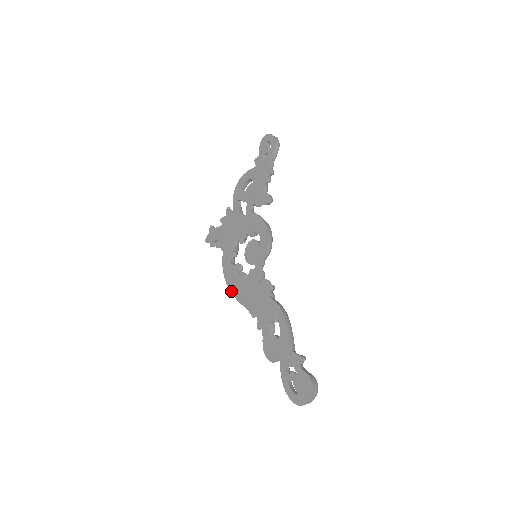
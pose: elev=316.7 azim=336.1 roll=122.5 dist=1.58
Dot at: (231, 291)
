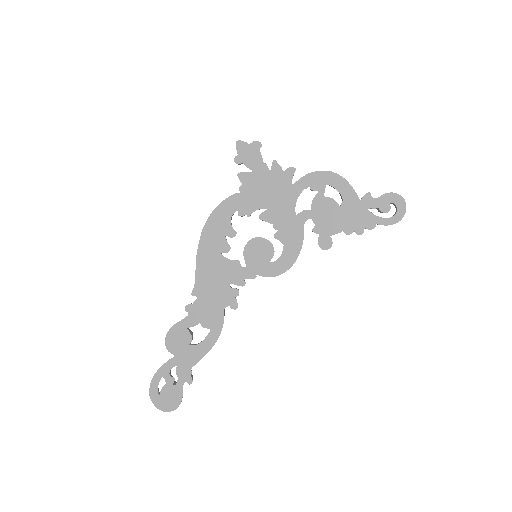
Dot at: (201, 239)
